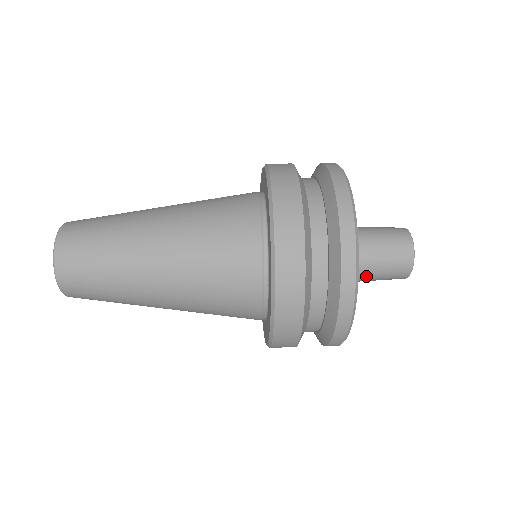
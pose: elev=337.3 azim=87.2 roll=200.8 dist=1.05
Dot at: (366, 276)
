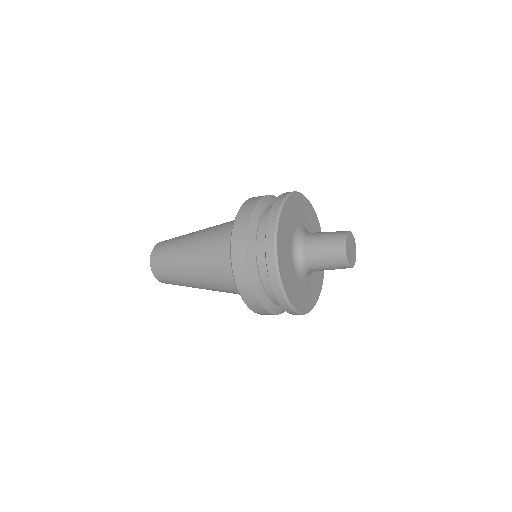
Dot at: (315, 262)
